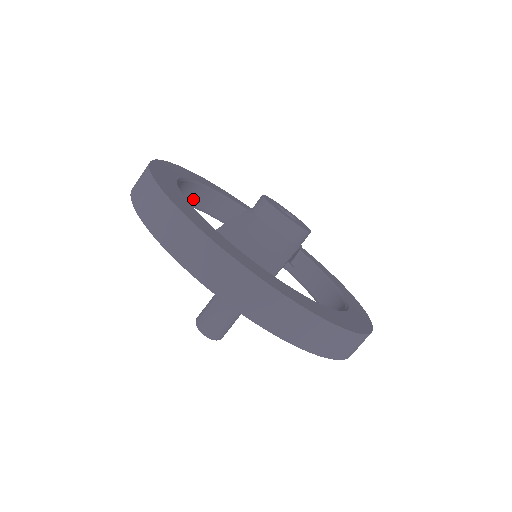
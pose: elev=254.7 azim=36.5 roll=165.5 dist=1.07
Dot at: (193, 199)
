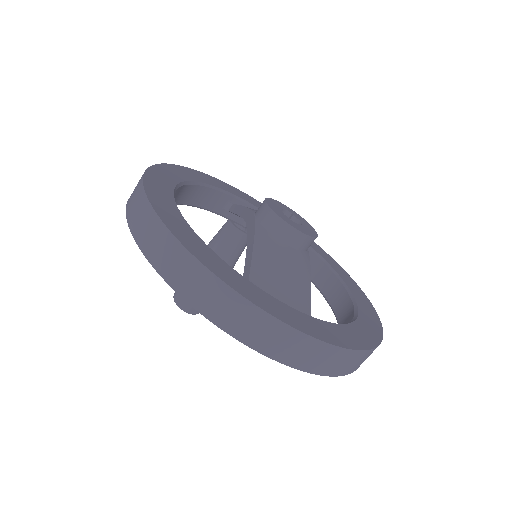
Dot at: occluded
